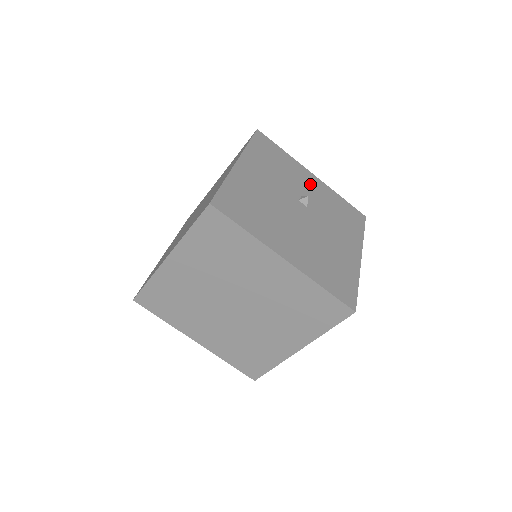
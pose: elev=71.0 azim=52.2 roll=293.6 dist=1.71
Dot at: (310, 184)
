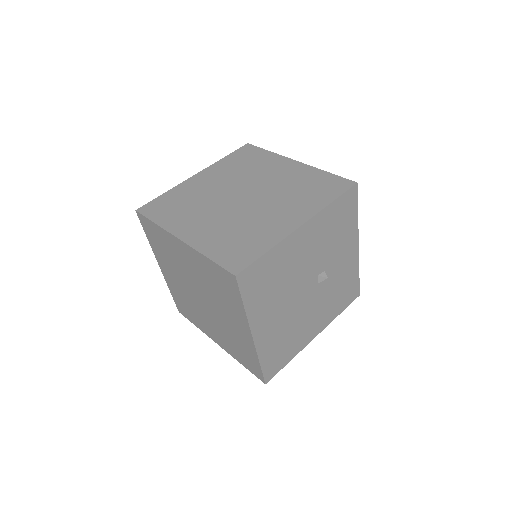
Dot at: (345, 257)
